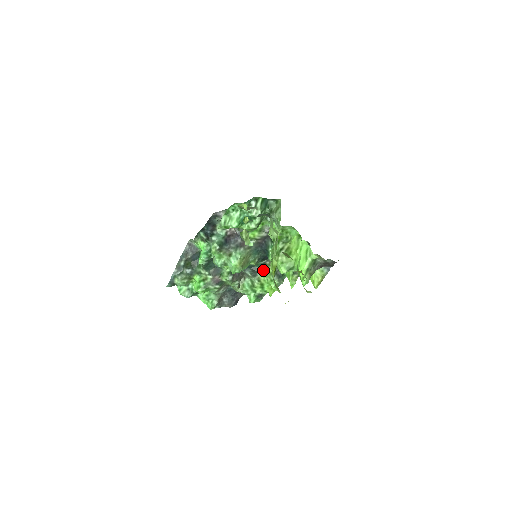
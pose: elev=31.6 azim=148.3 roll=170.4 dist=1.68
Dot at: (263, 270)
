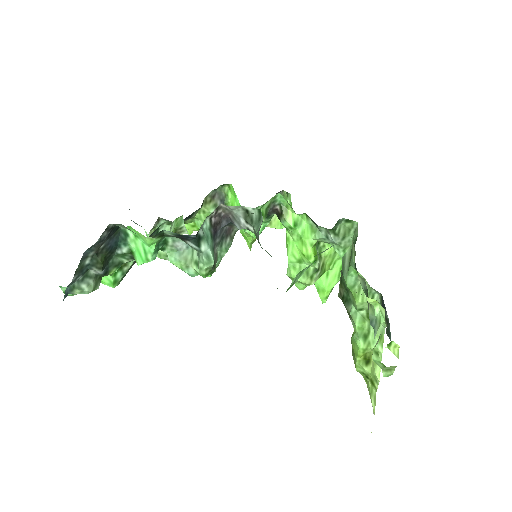
Dot at: (197, 212)
